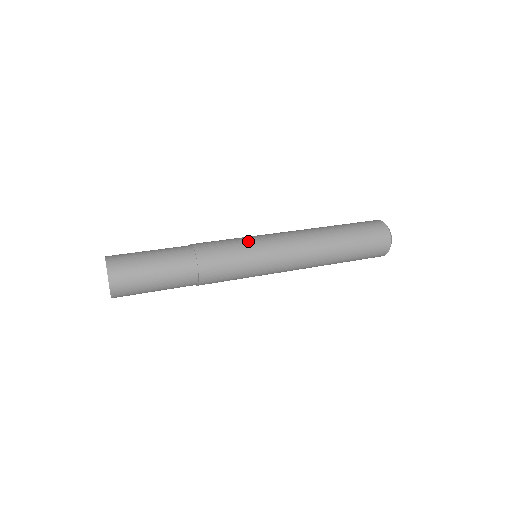
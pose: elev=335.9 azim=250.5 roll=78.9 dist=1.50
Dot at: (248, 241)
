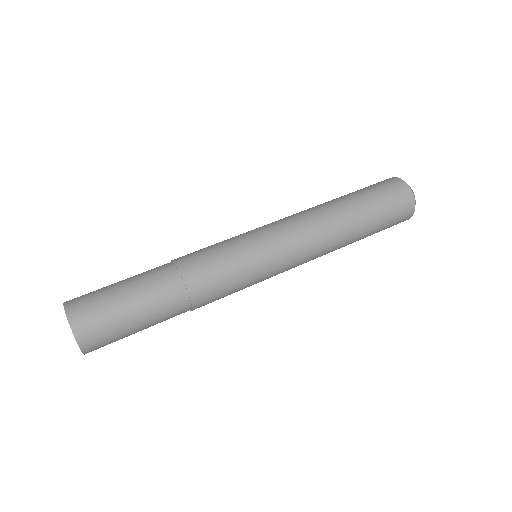
Dot at: (248, 249)
